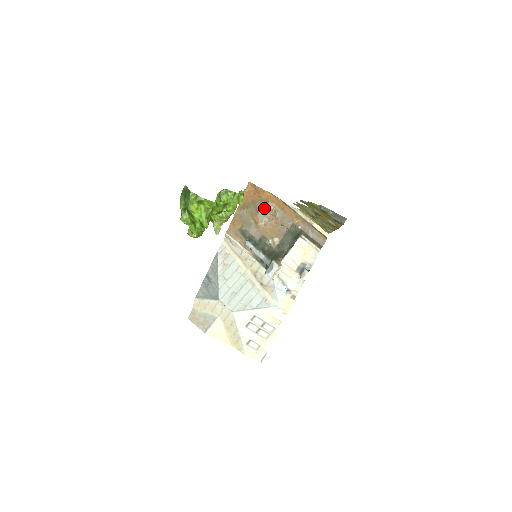
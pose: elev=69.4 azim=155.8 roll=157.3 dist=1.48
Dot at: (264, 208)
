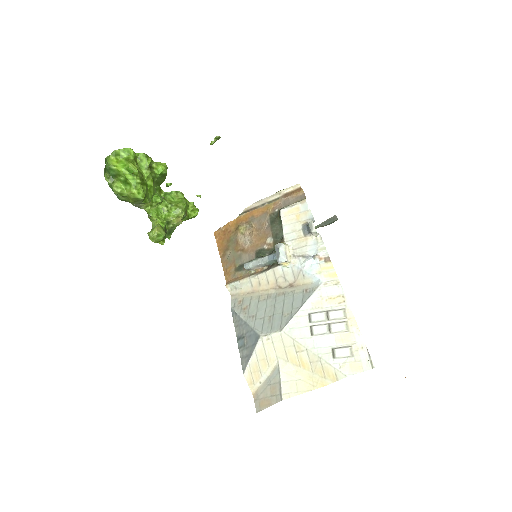
Dot at: (239, 232)
